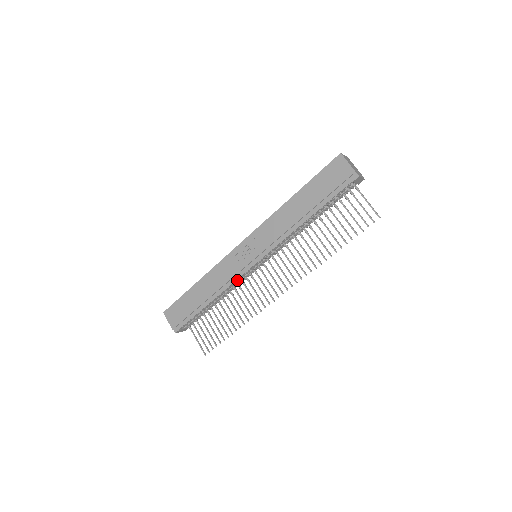
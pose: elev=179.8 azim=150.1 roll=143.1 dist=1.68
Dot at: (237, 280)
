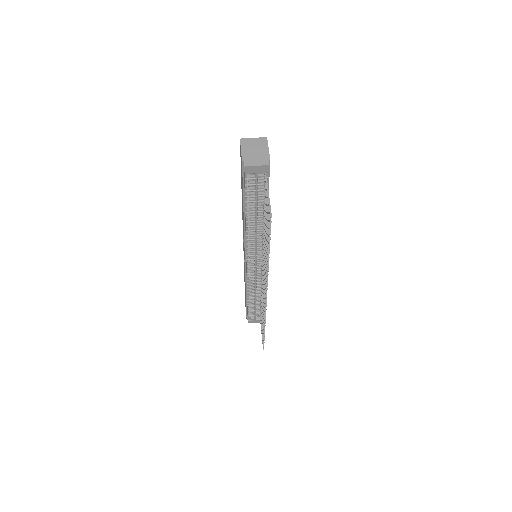
Dot at: (247, 280)
